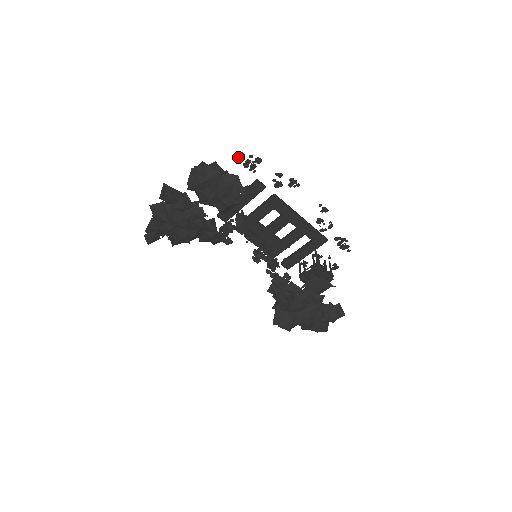
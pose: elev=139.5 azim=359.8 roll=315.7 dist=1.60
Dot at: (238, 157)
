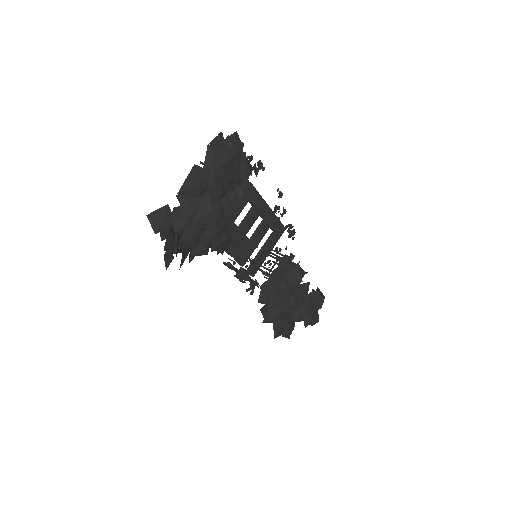
Dot at: occluded
